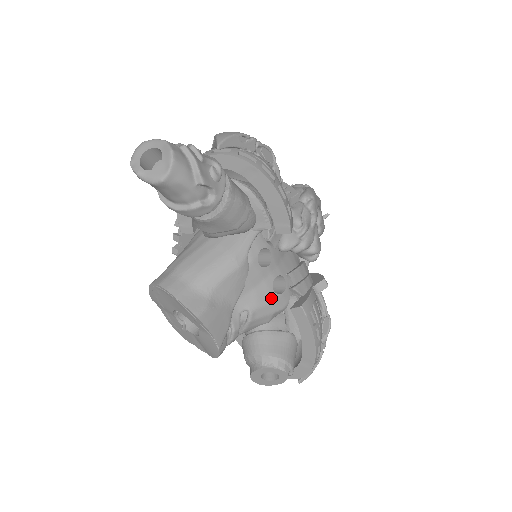
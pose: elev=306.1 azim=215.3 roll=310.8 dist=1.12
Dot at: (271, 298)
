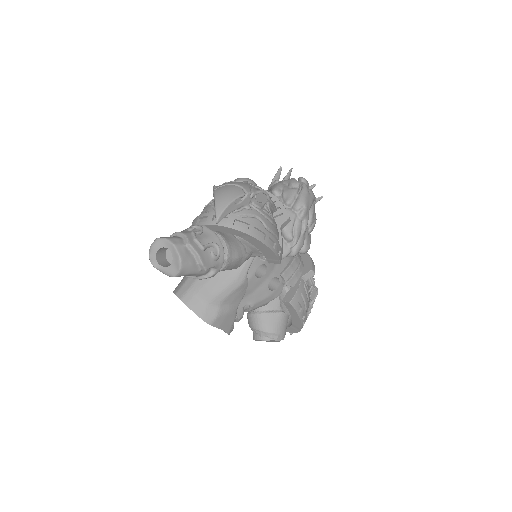
Dot at: (267, 295)
